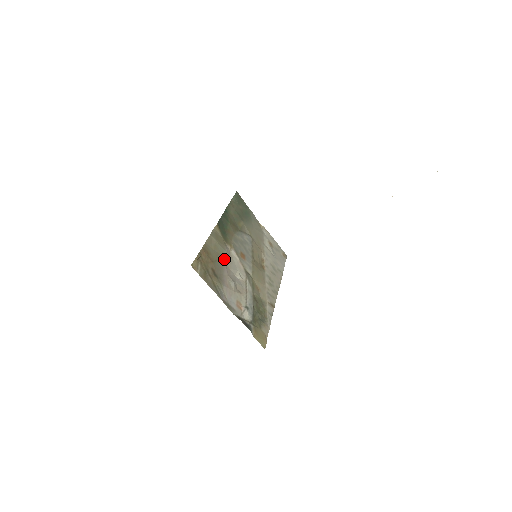
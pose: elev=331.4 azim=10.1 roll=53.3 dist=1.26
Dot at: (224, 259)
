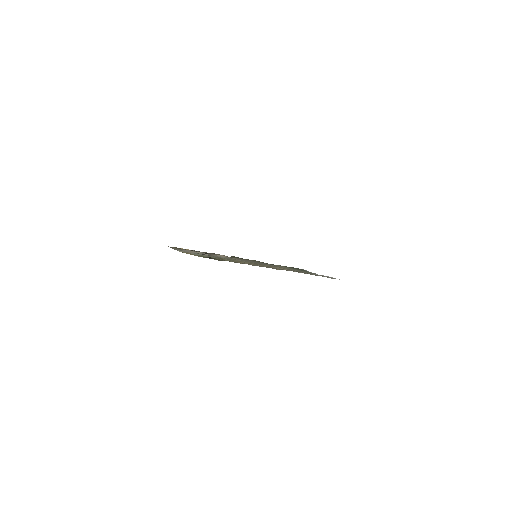
Dot at: occluded
